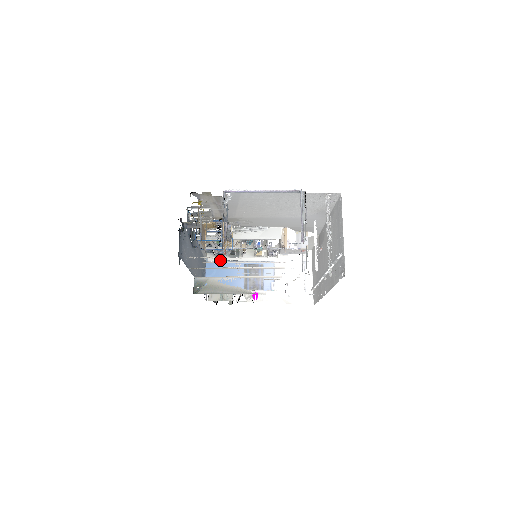
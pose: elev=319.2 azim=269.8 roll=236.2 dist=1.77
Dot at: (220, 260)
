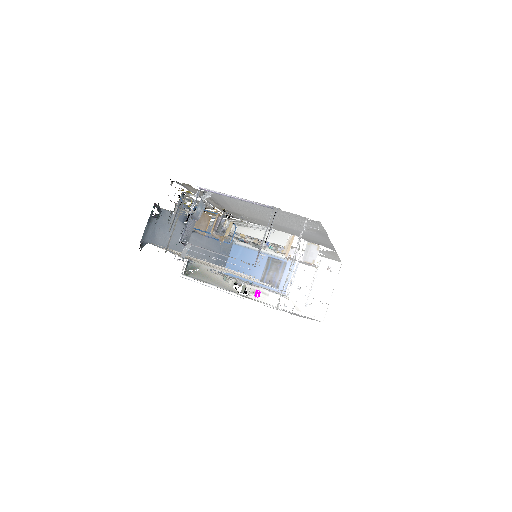
Dot at: (247, 245)
